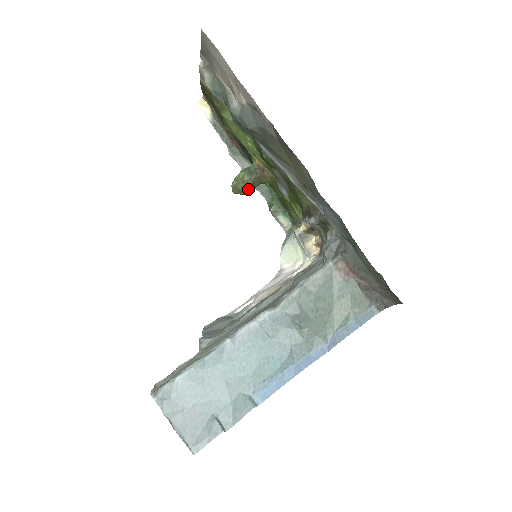
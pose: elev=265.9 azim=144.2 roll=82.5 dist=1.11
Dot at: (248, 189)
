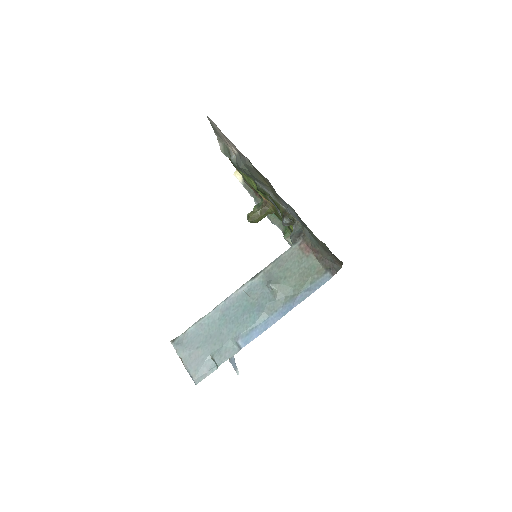
Dot at: (257, 217)
